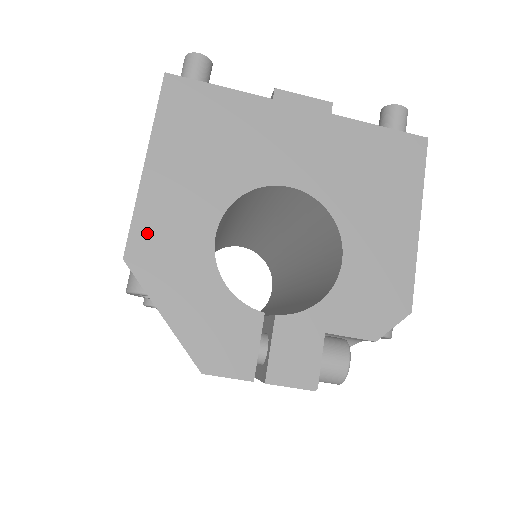
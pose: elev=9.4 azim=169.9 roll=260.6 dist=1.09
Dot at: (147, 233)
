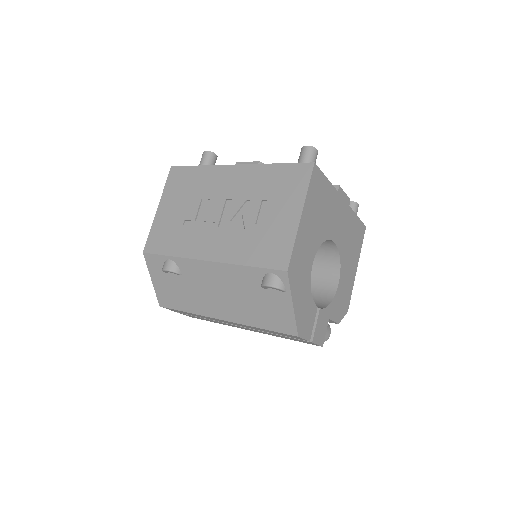
Dot at: (296, 258)
